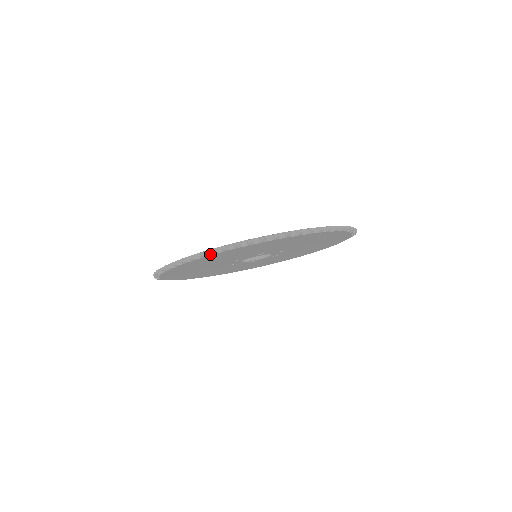
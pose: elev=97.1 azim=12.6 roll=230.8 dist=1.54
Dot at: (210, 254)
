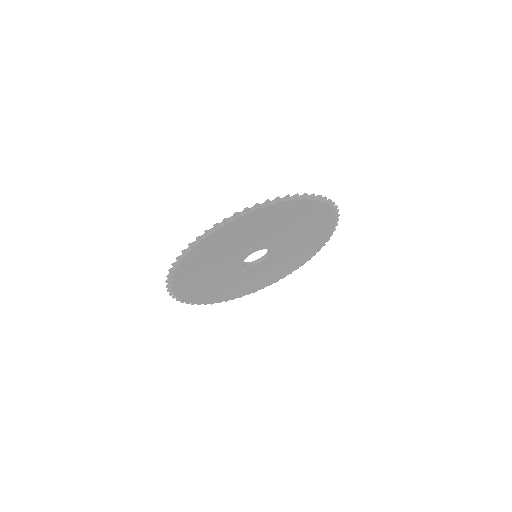
Dot at: (185, 256)
